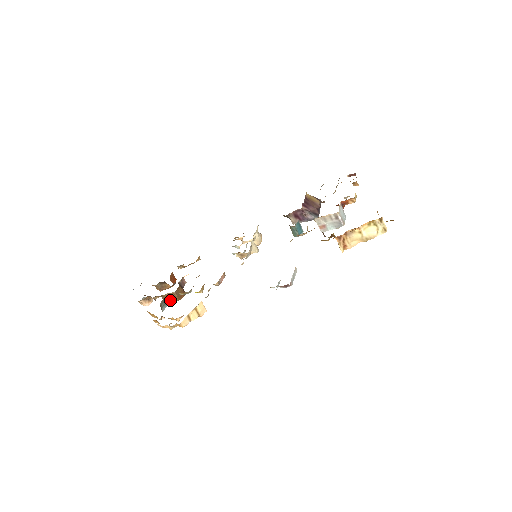
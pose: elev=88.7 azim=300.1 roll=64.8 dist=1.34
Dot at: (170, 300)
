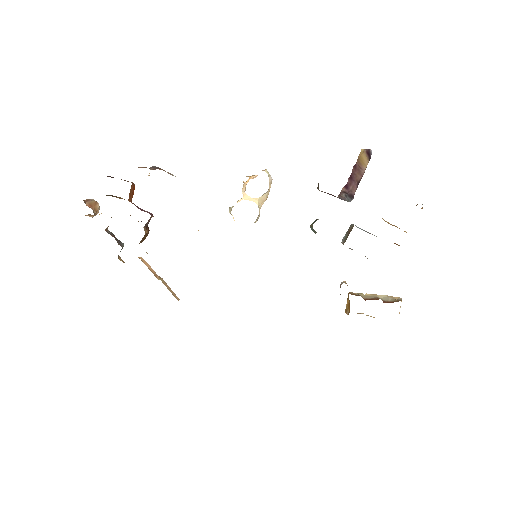
Dot at: occluded
